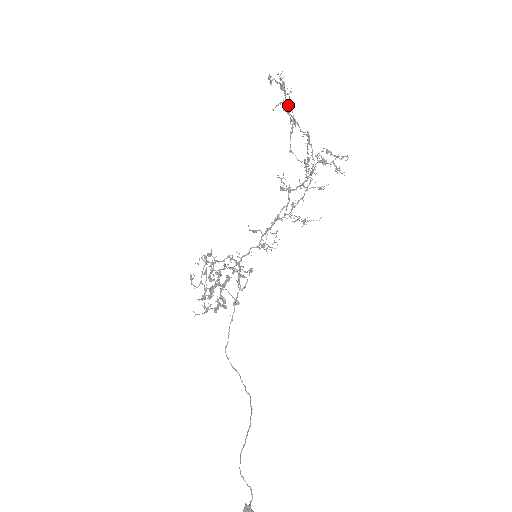
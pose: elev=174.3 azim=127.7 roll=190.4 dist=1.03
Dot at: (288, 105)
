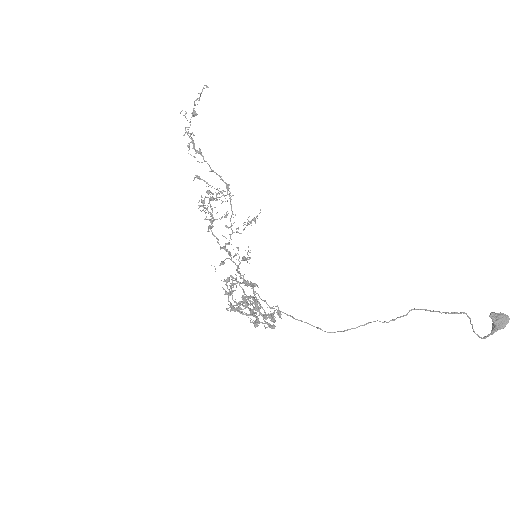
Dot at: (192, 139)
